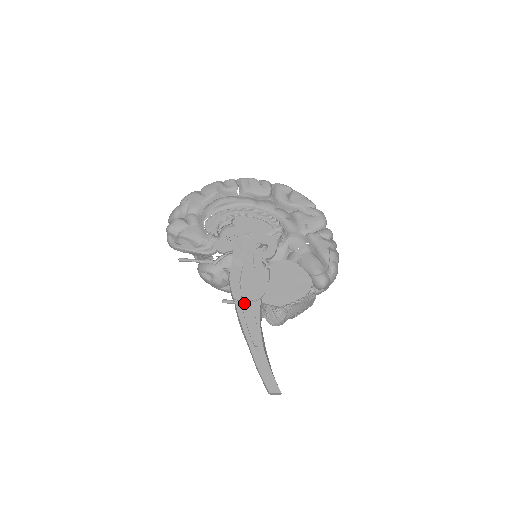
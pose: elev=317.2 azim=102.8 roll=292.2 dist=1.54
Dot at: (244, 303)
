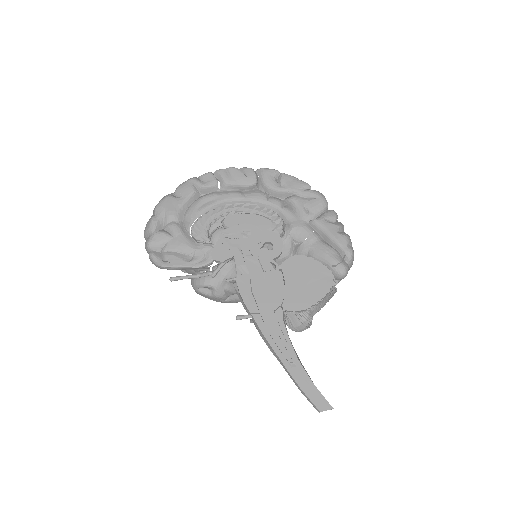
Dot at: (263, 315)
